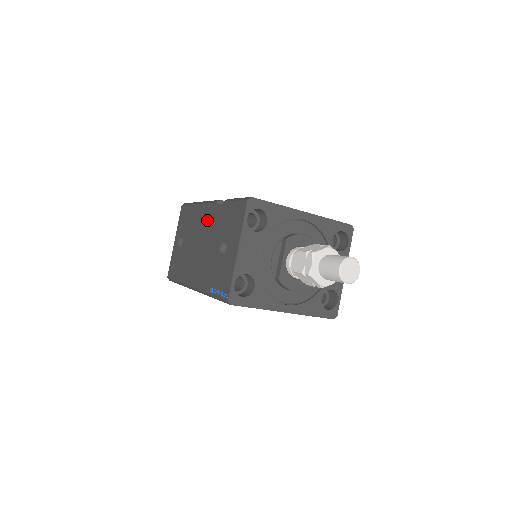
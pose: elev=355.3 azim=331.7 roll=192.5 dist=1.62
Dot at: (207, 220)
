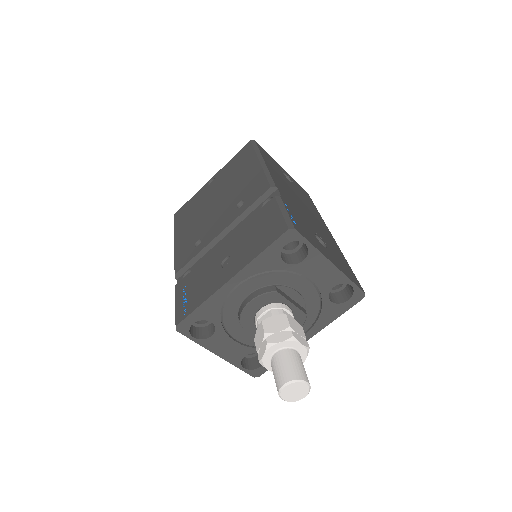
Dot at: occluded
